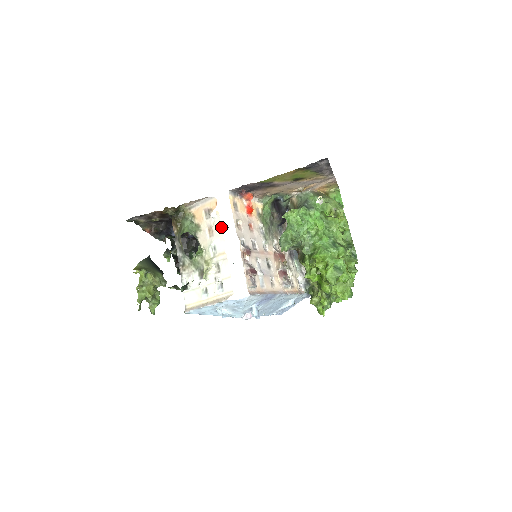
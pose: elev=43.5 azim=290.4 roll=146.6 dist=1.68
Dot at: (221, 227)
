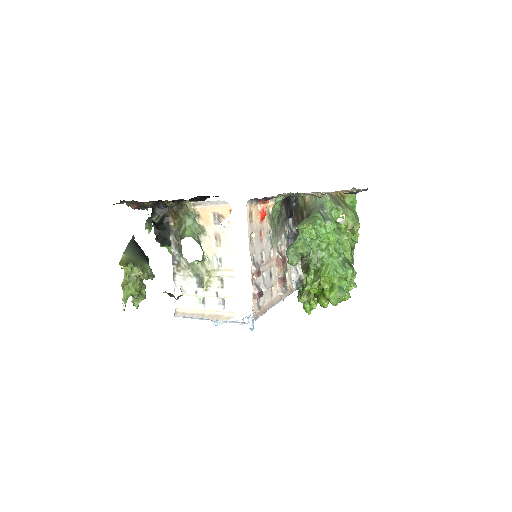
Dot at: (232, 240)
